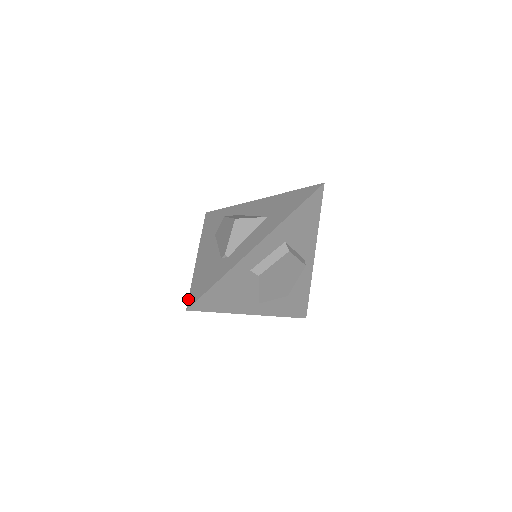
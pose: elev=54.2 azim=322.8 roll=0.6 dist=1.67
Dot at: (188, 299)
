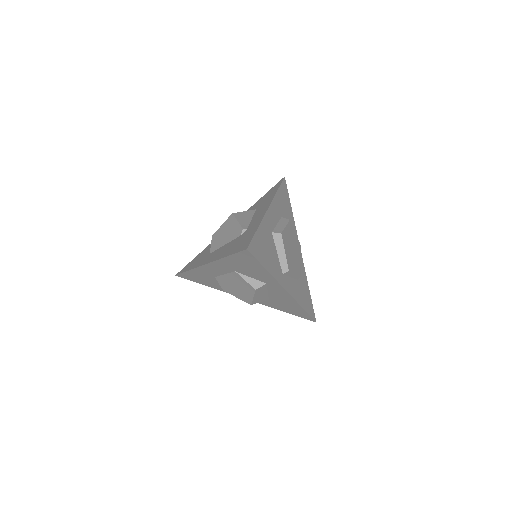
Dot at: (238, 252)
